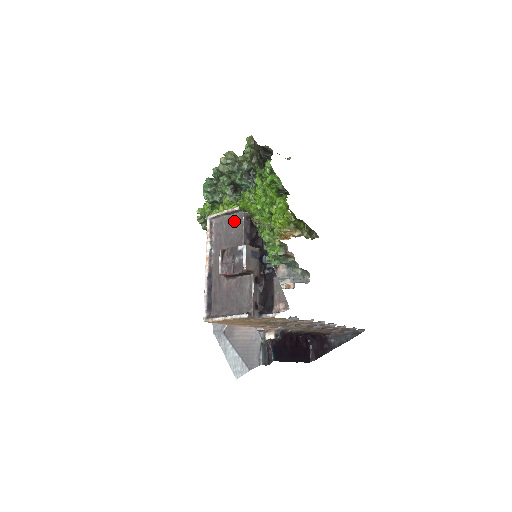
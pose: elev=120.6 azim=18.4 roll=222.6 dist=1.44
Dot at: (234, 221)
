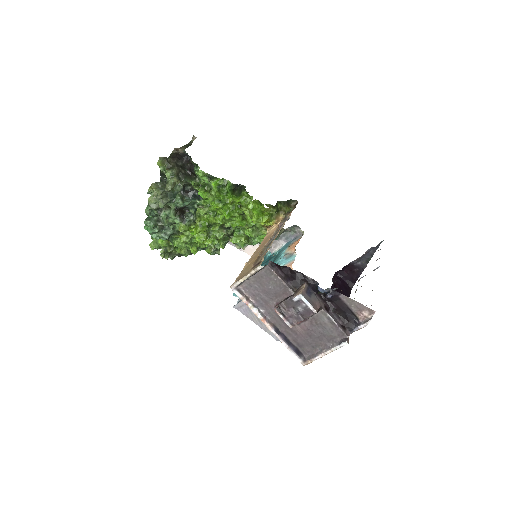
Dot at: (264, 277)
